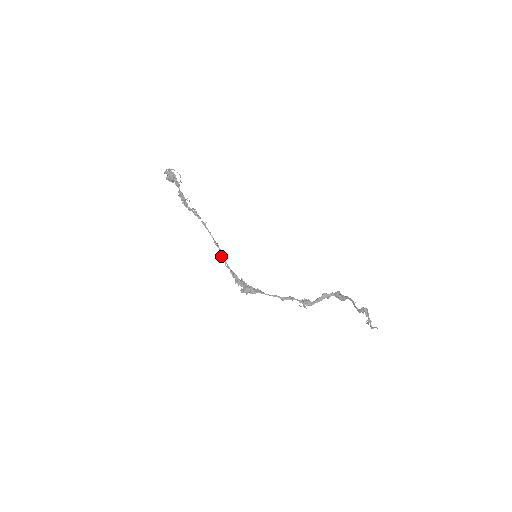
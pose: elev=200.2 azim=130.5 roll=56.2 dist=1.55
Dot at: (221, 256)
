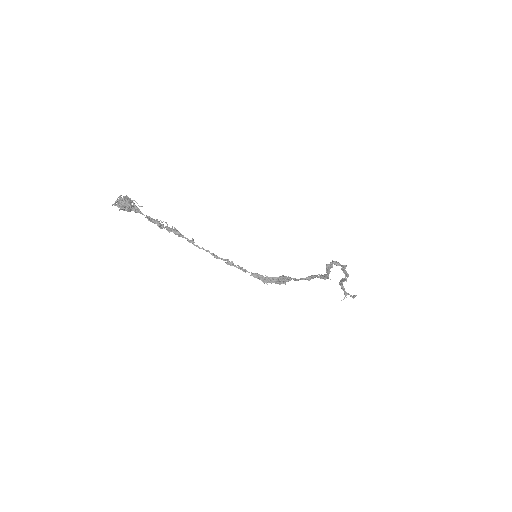
Dot at: (232, 264)
